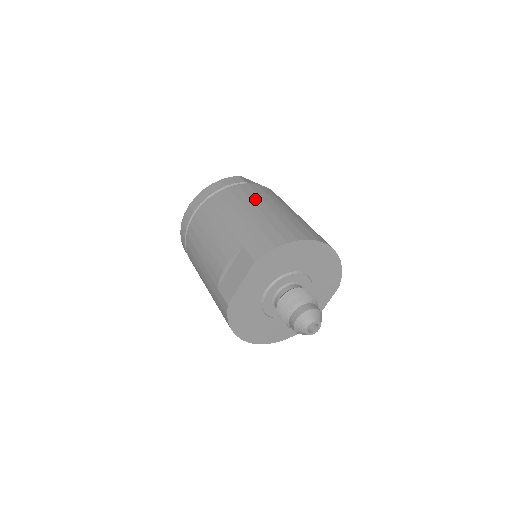
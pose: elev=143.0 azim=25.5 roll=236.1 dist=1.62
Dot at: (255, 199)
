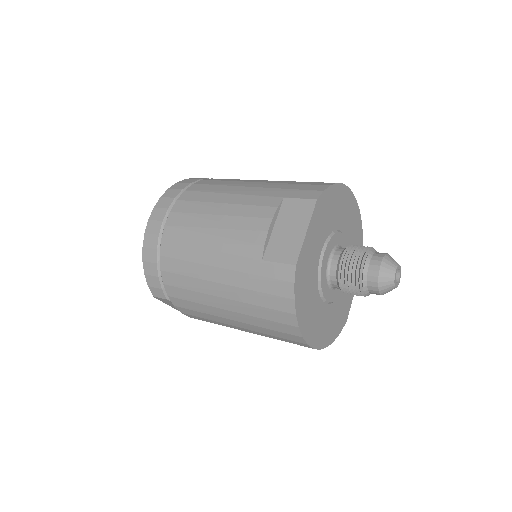
Dot at: occluded
